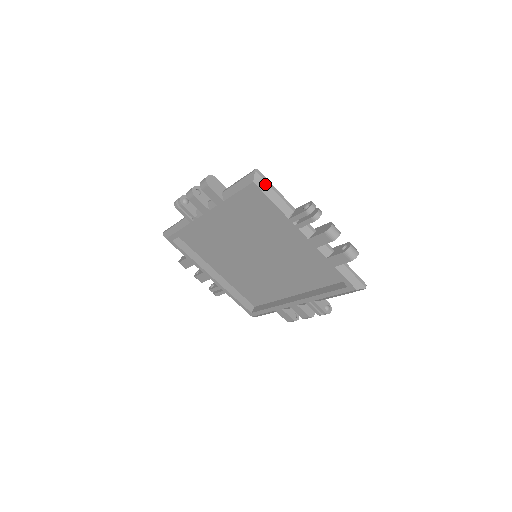
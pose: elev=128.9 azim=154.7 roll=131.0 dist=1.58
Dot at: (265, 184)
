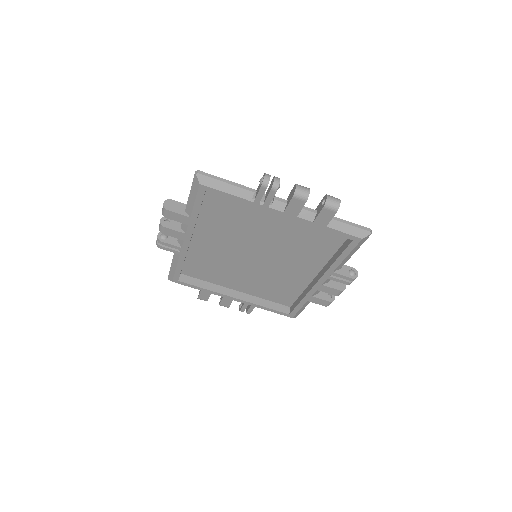
Dot at: (212, 180)
